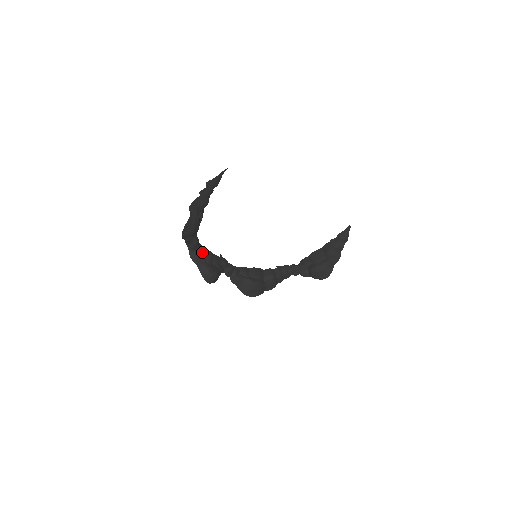
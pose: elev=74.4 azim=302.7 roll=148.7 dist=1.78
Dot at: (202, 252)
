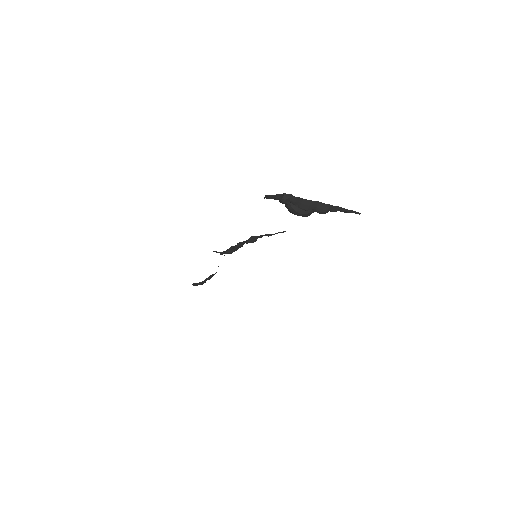
Dot at: occluded
